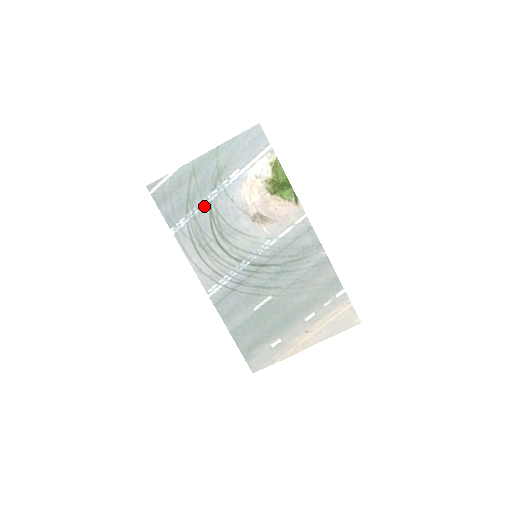
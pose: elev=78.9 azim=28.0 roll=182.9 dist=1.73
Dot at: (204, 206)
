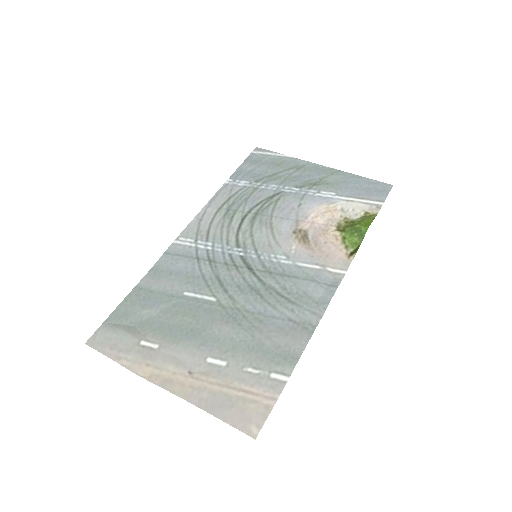
Dot at: (274, 189)
